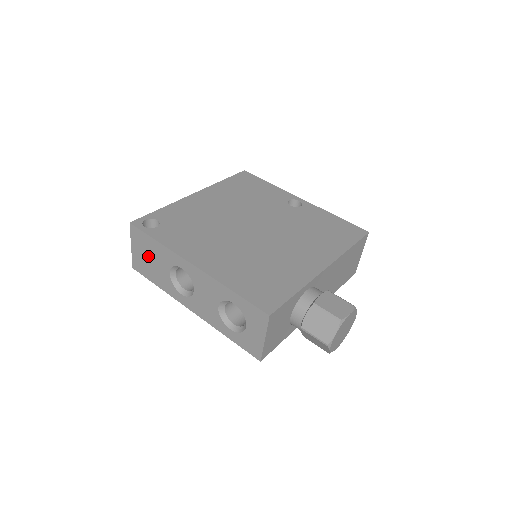
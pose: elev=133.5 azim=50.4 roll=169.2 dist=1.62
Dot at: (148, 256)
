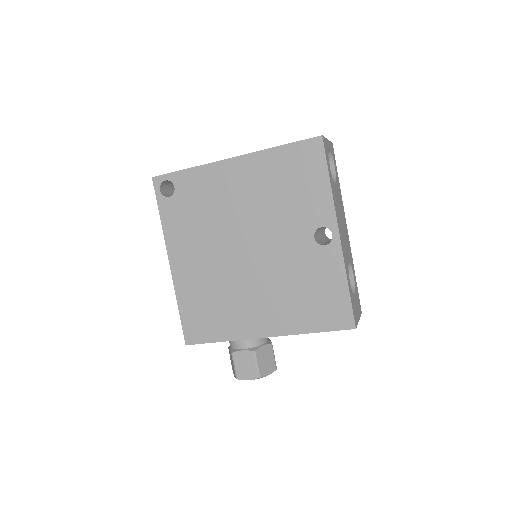
Dot at: occluded
